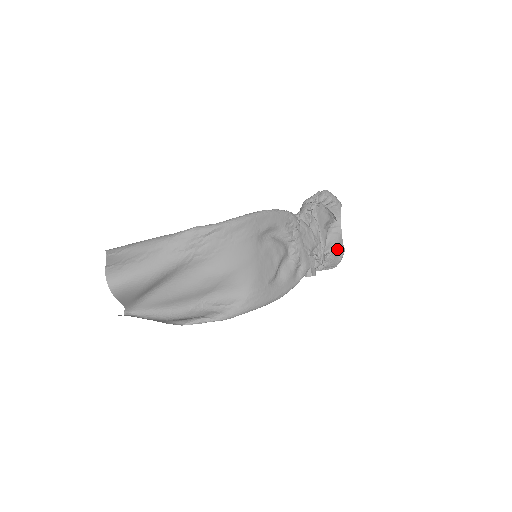
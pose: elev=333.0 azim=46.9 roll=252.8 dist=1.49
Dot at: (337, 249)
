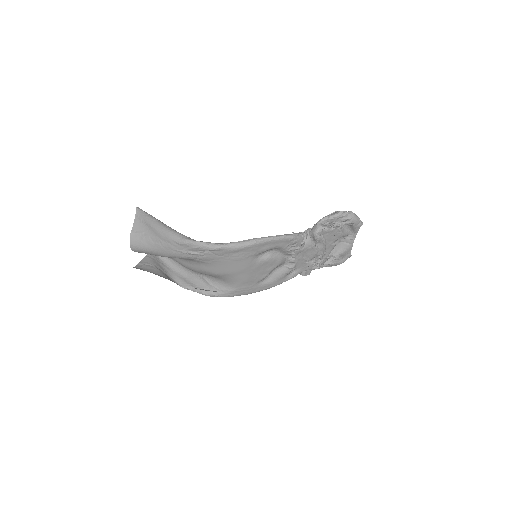
Dot at: (342, 255)
